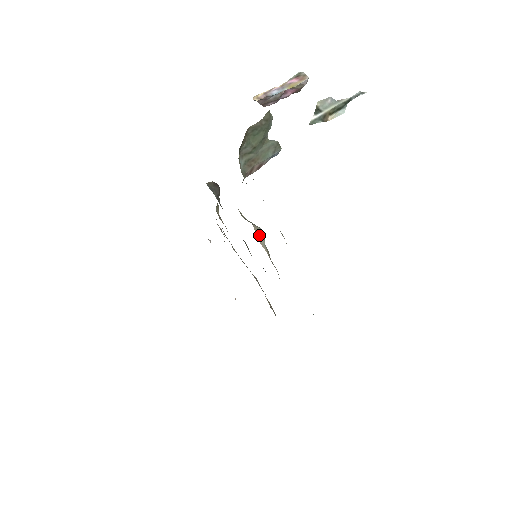
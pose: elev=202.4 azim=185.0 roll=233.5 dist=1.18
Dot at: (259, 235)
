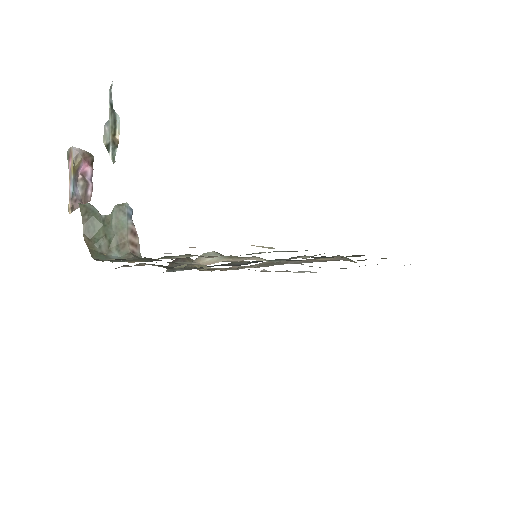
Dot at: (207, 260)
